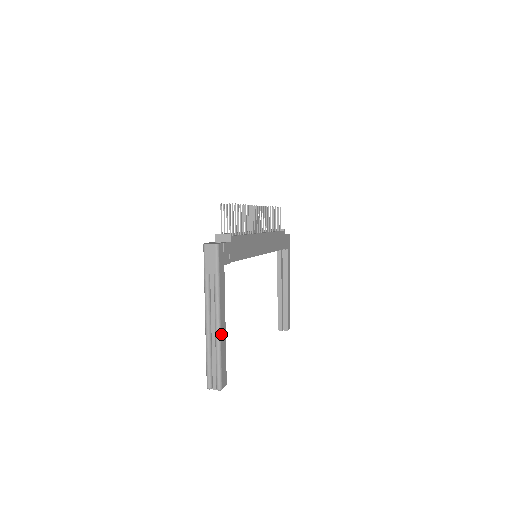
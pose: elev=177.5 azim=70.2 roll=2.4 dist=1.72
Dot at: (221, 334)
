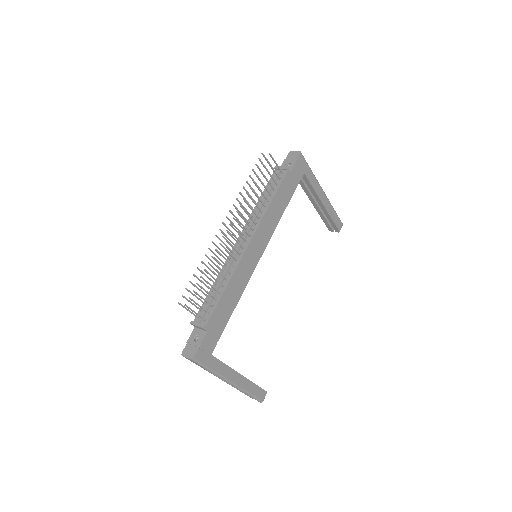
Dot at: (240, 386)
